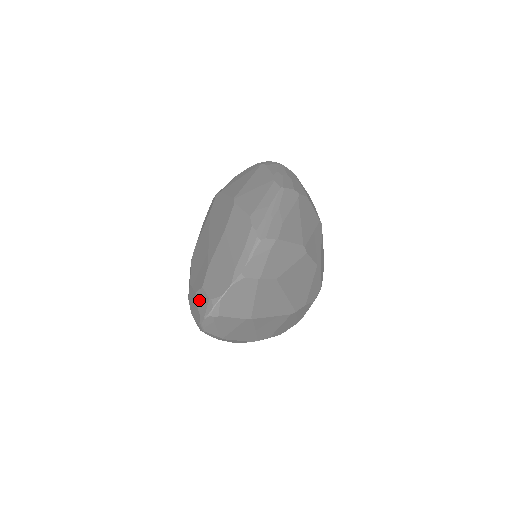
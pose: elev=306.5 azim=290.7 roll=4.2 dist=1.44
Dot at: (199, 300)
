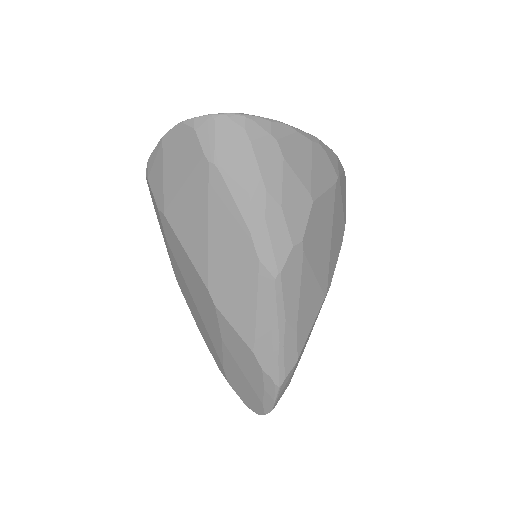
Dot at: occluded
